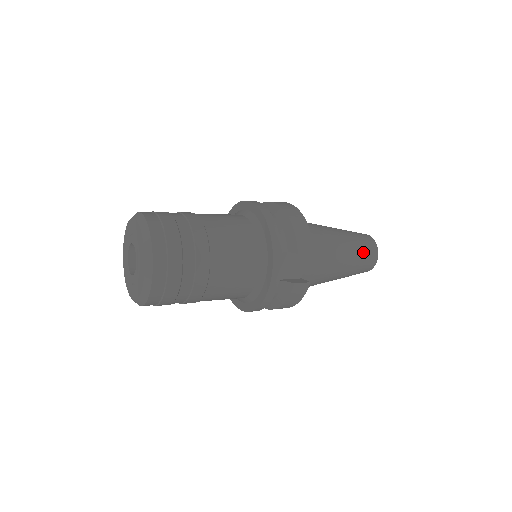
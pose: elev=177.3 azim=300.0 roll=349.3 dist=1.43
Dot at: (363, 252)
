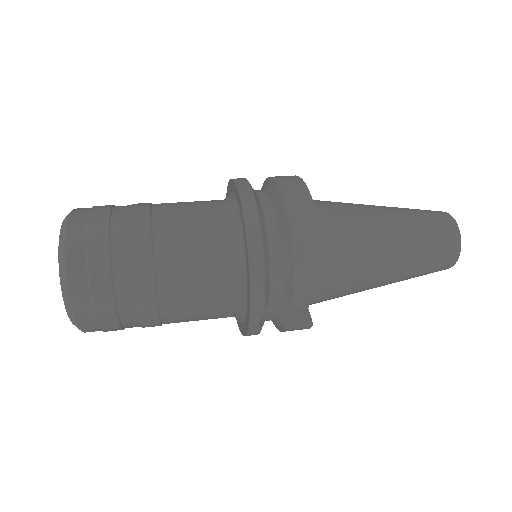
Dot at: (429, 261)
